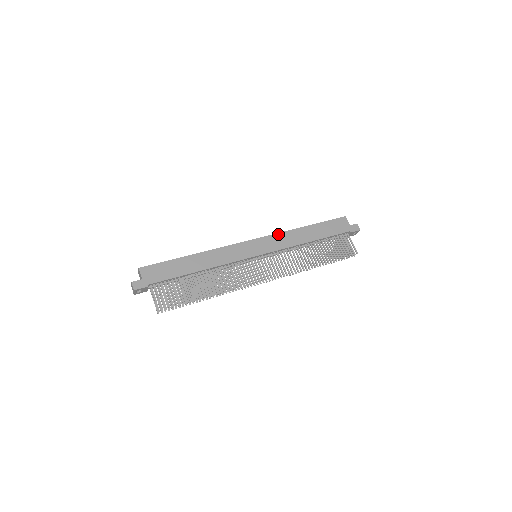
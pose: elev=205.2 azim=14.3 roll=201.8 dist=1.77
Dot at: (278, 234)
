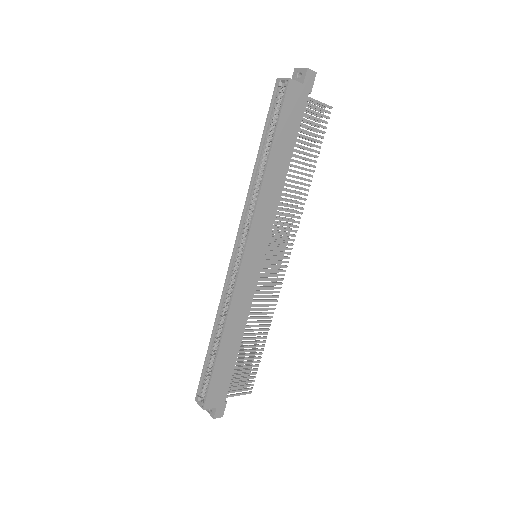
Dot at: (256, 214)
